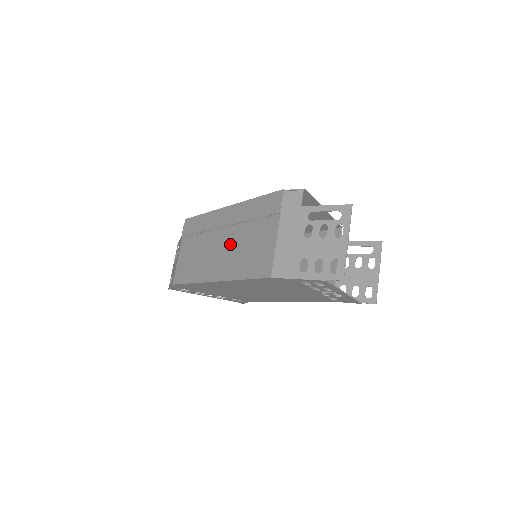
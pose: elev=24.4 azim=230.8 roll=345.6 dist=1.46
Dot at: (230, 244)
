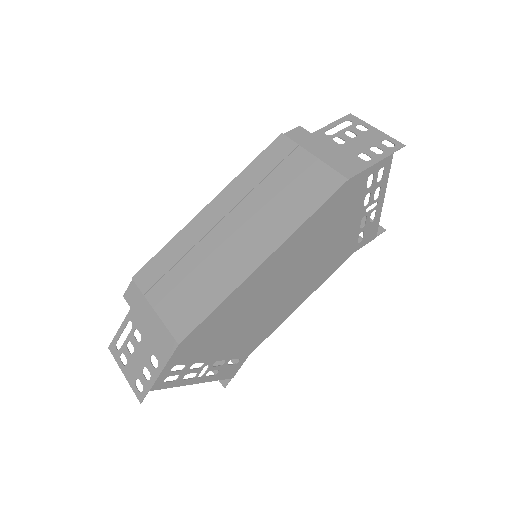
Dot at: (252, 218)
